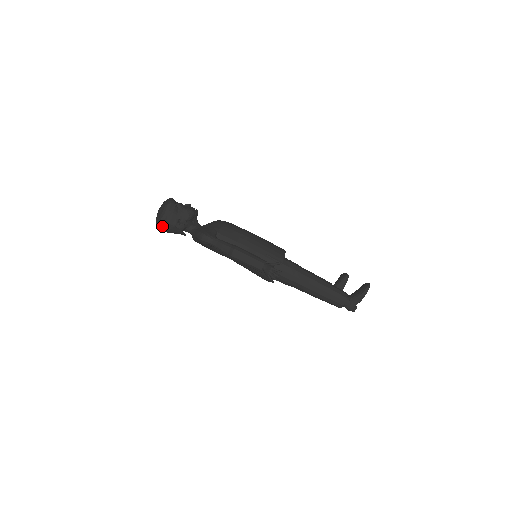
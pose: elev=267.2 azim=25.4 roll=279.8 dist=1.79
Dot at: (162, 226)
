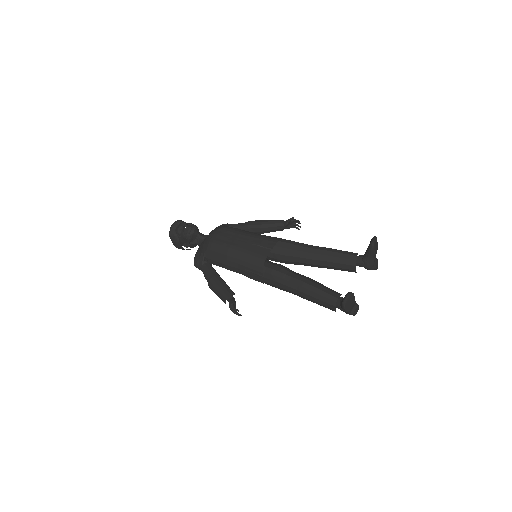
Dot at: occluded
